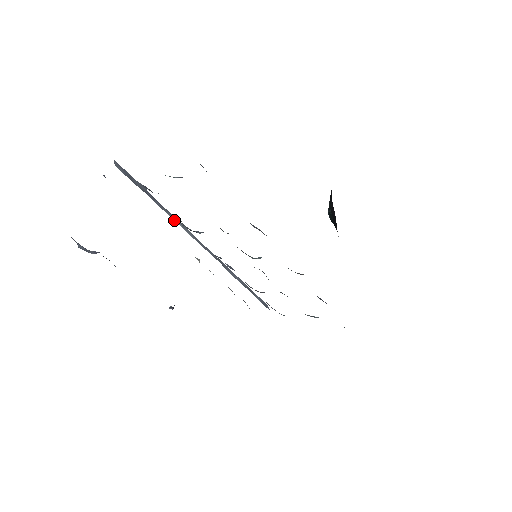
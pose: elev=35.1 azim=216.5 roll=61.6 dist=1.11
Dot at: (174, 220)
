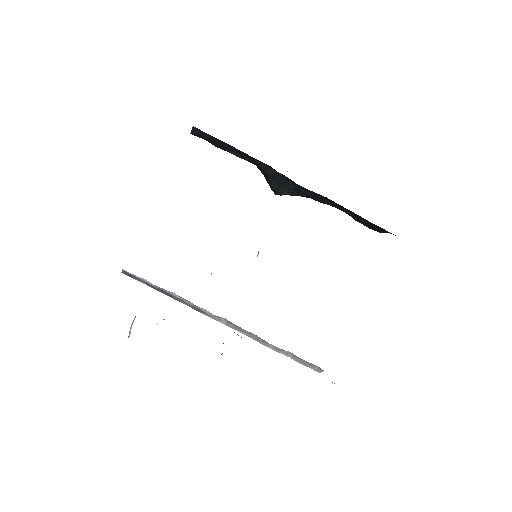
Dot at: occluded
